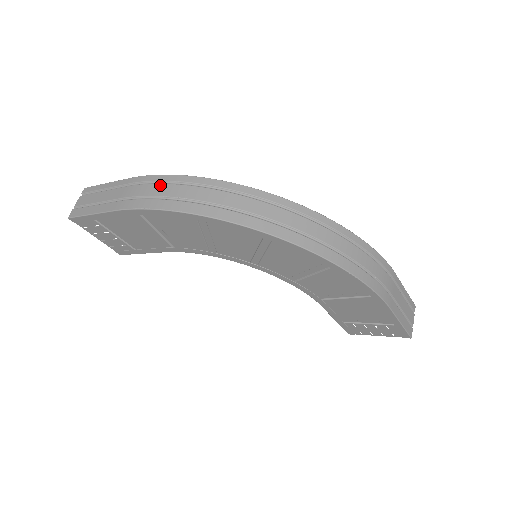
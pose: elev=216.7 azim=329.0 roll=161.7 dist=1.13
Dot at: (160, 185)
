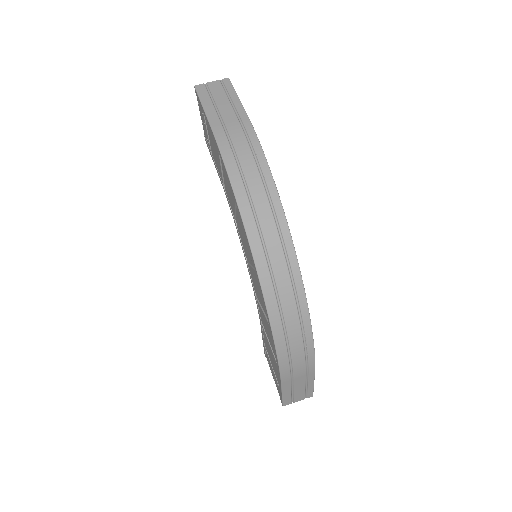
Dot at: (249, 150)
